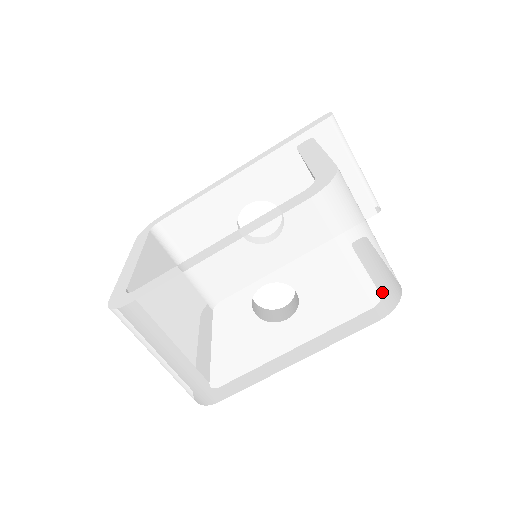
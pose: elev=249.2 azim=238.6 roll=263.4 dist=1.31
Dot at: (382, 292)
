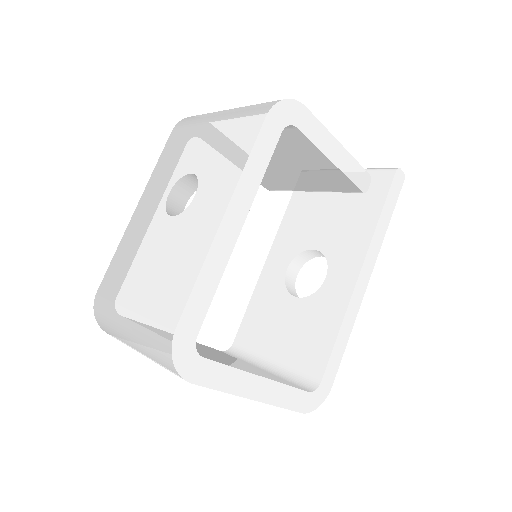
Dot at: (256, 108)
